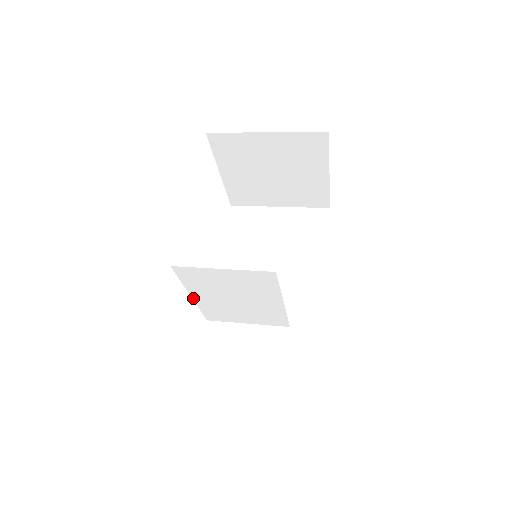
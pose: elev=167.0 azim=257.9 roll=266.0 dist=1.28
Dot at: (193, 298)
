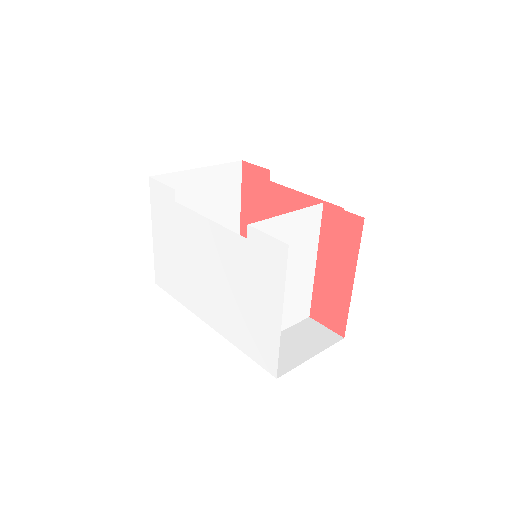
Dot at: (245, 296)
